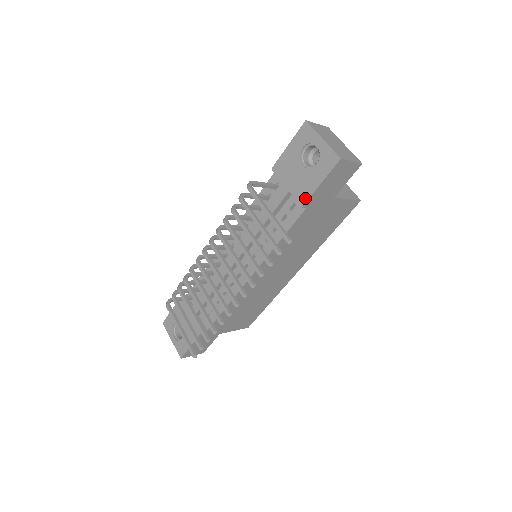
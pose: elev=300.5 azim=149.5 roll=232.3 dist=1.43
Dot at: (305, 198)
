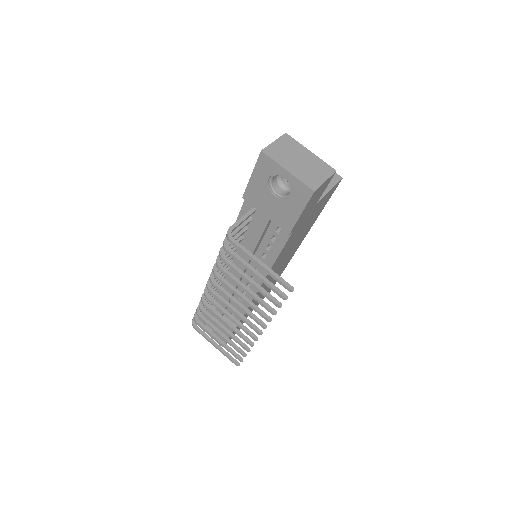
Dot at: (289, 227)
